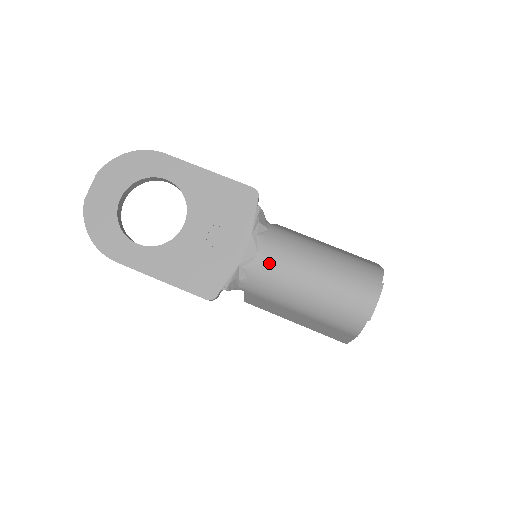
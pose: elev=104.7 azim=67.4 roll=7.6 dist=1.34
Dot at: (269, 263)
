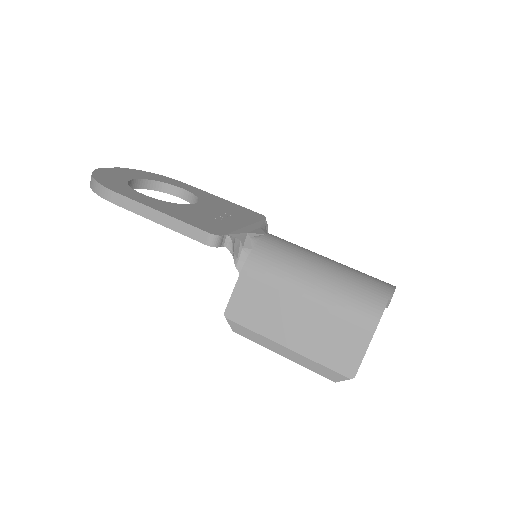
Dot at: (278, 241)
